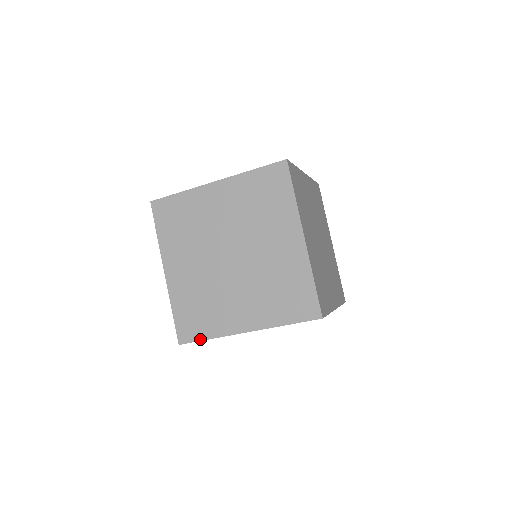
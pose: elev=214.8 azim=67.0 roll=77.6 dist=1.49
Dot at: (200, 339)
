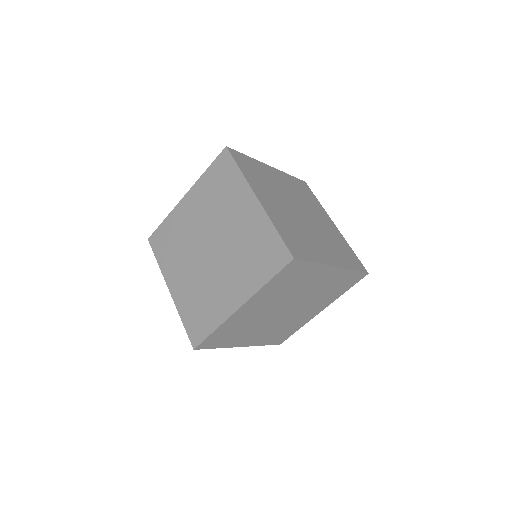
Dot at: (207, 335)
